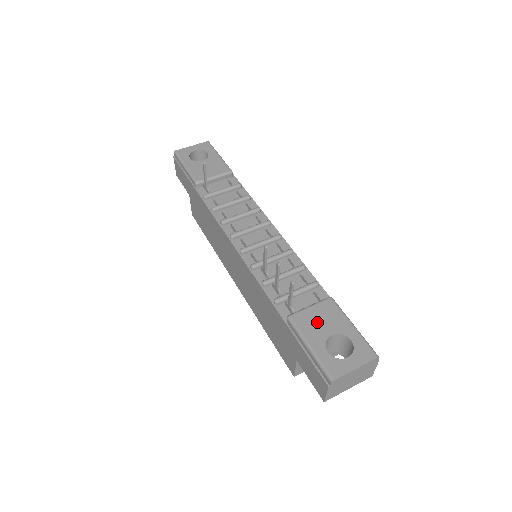
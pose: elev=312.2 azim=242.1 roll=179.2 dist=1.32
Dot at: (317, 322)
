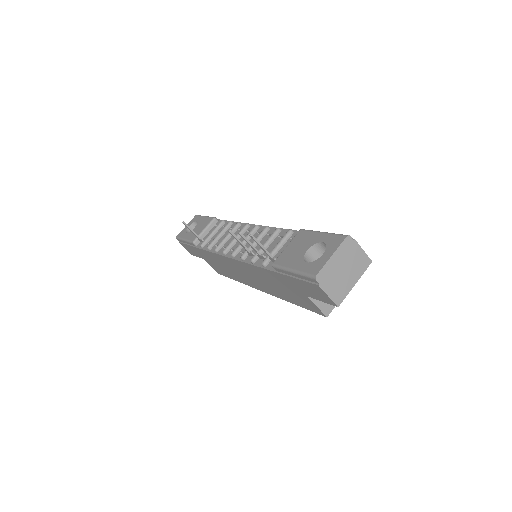
Dot at: (294, 251)
